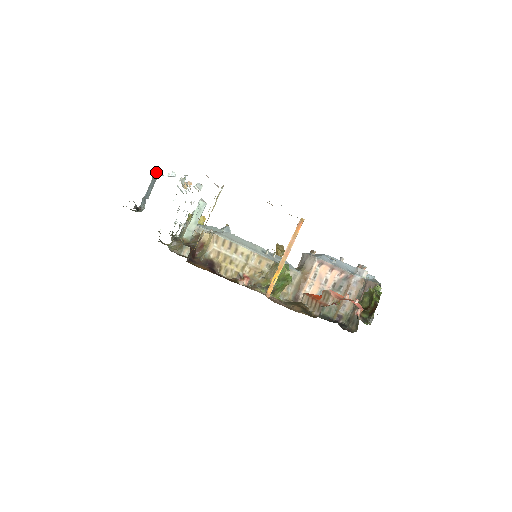
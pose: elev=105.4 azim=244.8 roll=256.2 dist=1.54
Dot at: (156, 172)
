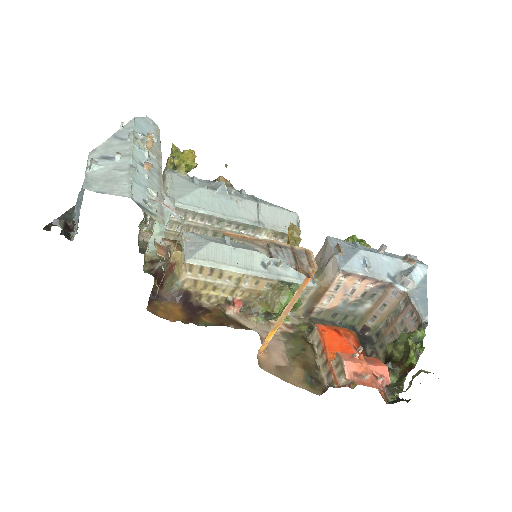
Dot at: (87, 165)
